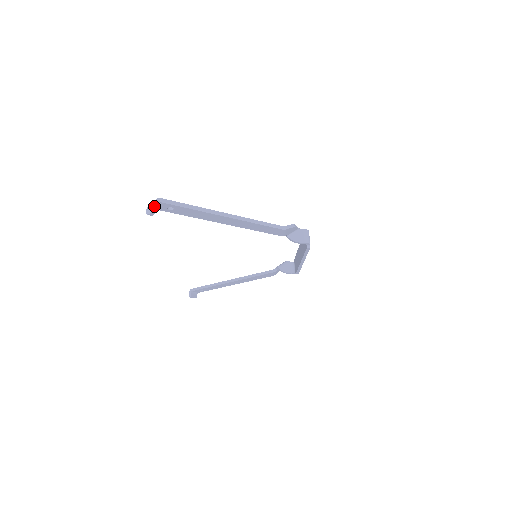
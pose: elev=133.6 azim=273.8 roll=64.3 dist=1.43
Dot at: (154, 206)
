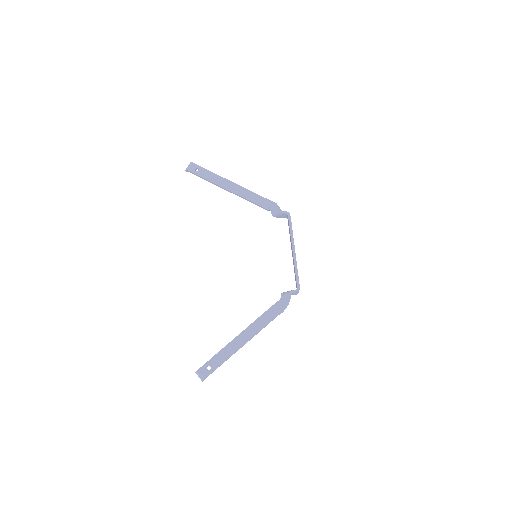
Dot at: occluded
